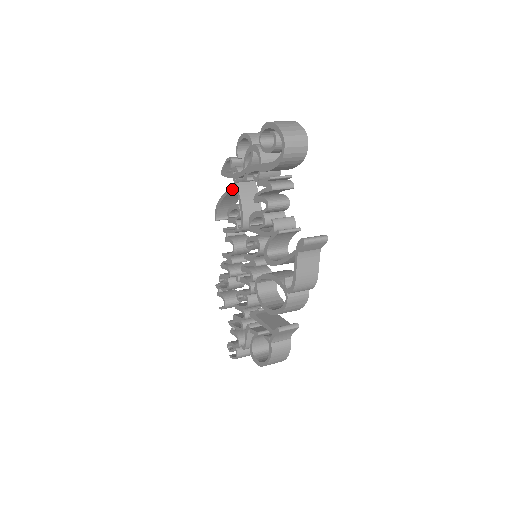
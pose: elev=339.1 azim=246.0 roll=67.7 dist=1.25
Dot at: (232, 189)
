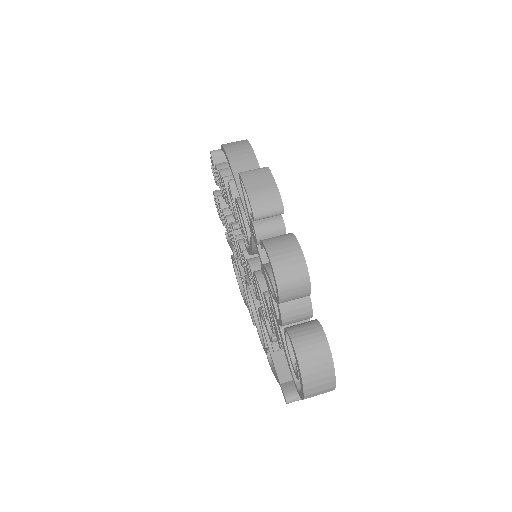
Dot at: (247, 213)
